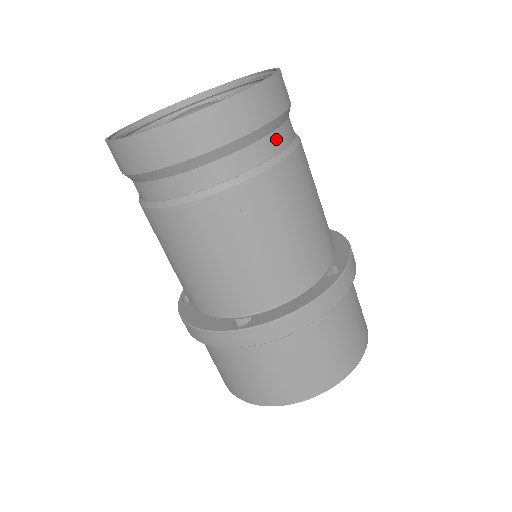
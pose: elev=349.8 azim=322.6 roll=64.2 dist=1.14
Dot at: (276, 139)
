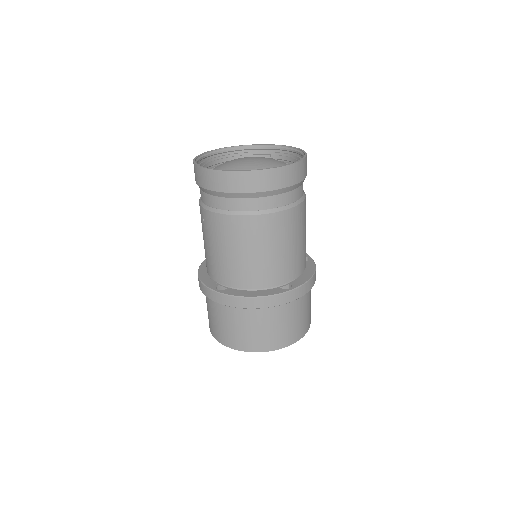
Dot at: occluded
